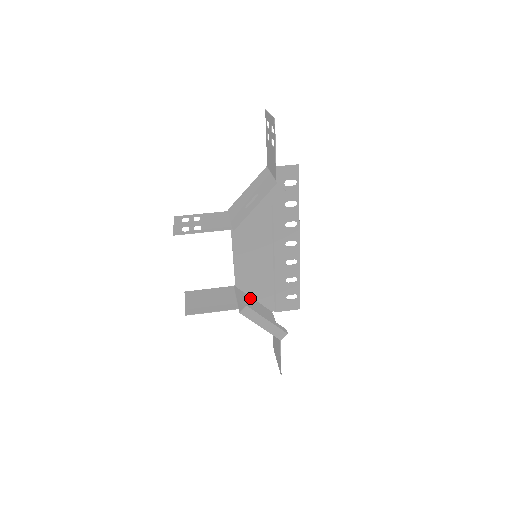
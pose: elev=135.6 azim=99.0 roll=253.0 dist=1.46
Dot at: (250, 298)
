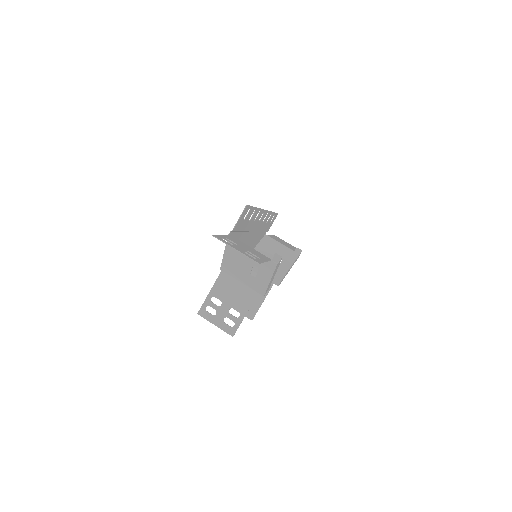
Dot at: occluded
